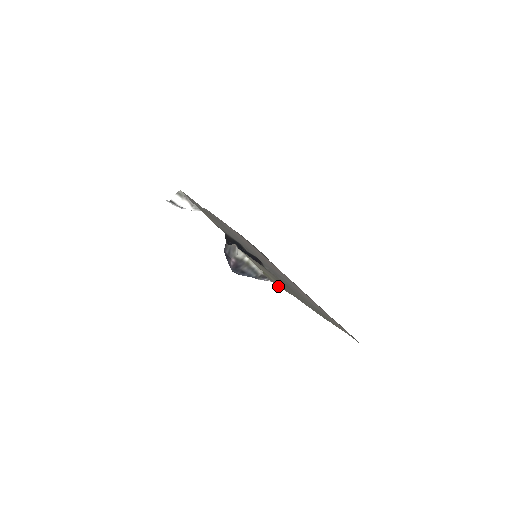
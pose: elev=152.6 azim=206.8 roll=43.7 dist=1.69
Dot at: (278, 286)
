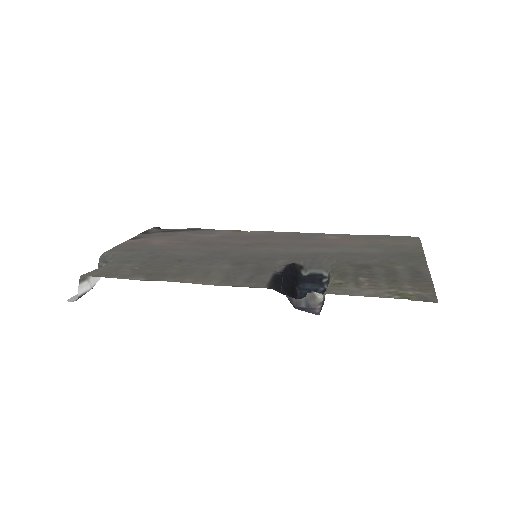
Dot at: (436, 297)
